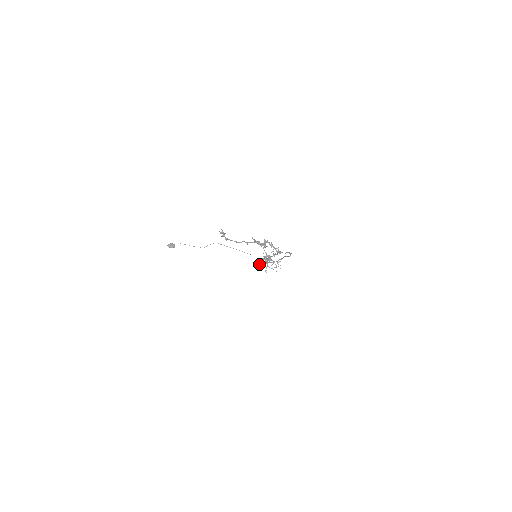
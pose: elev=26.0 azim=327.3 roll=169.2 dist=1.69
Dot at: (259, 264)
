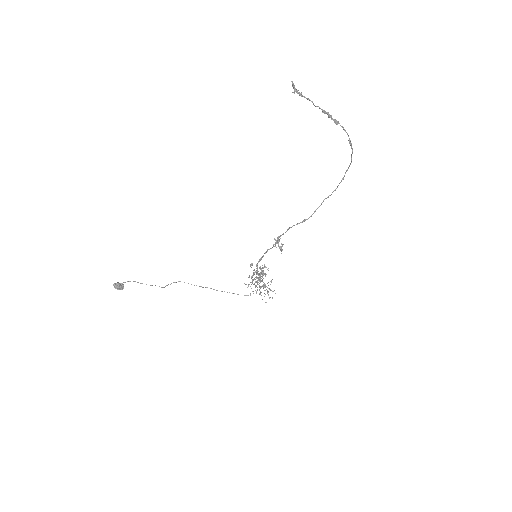
Dot at: occluded
